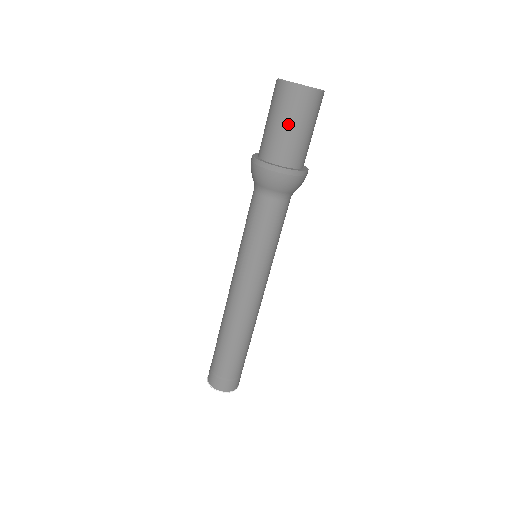
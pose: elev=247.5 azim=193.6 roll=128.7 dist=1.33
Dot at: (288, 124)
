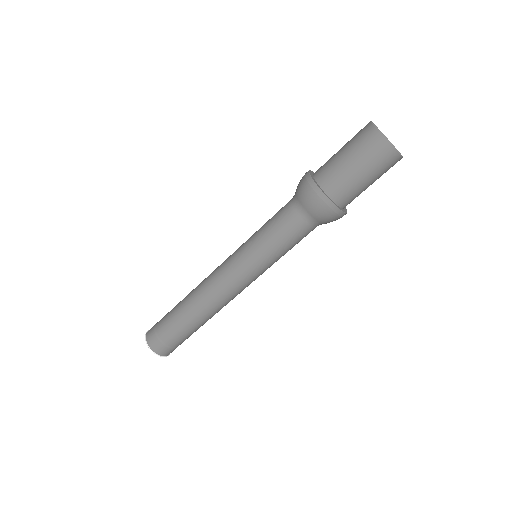
Dot at: (354, 162)
